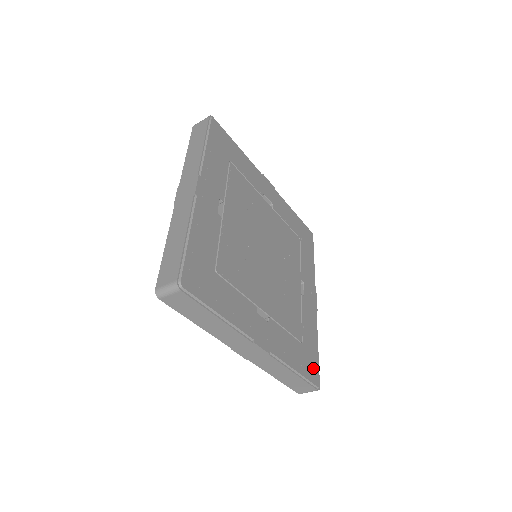
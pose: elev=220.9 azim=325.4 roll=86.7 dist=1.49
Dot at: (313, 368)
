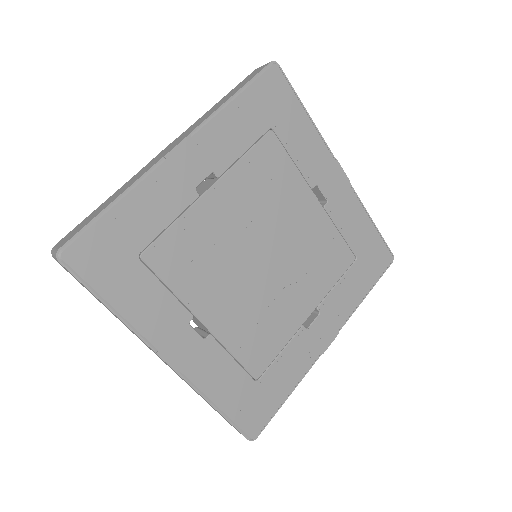
Dot at: (258, 414)
